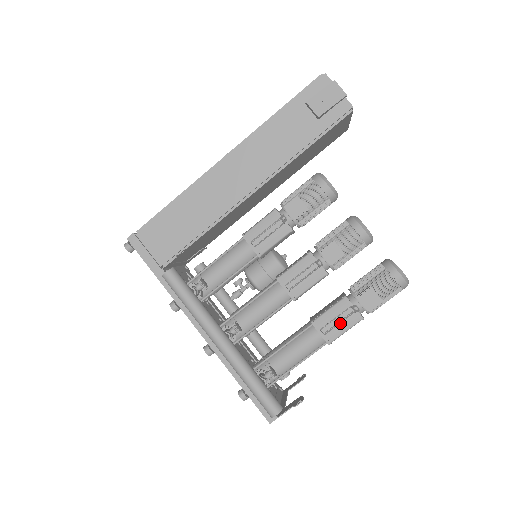
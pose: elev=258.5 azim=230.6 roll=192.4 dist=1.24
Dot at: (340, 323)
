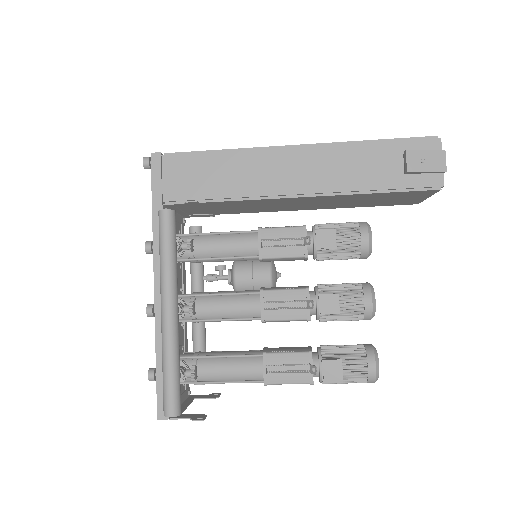
Dot at: (289, 372)
